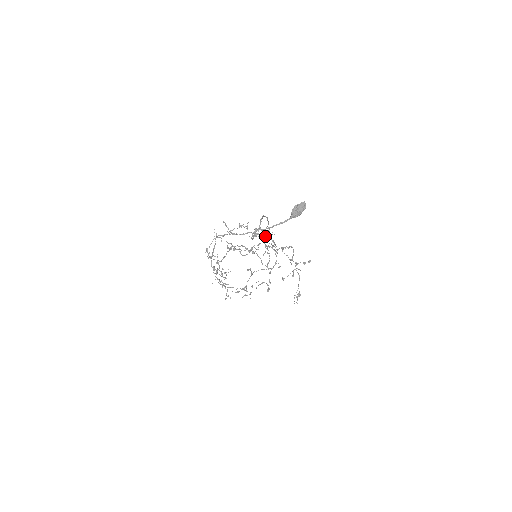
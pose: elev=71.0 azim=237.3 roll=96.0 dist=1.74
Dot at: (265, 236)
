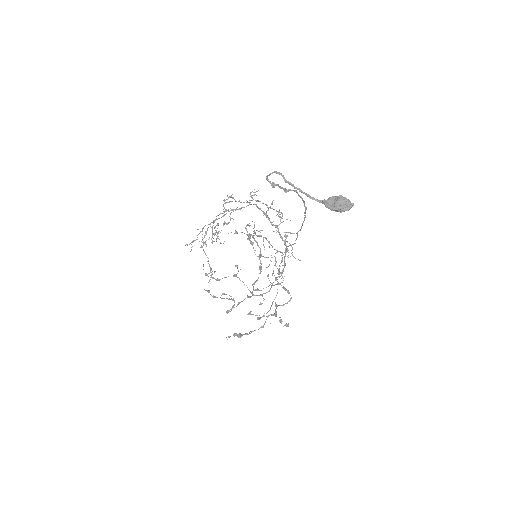
Dot at: occluded
